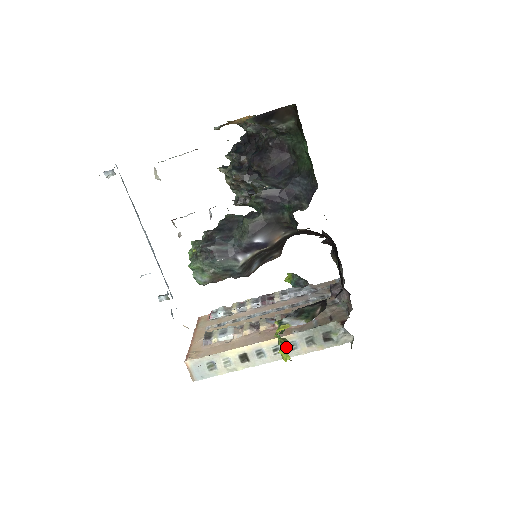
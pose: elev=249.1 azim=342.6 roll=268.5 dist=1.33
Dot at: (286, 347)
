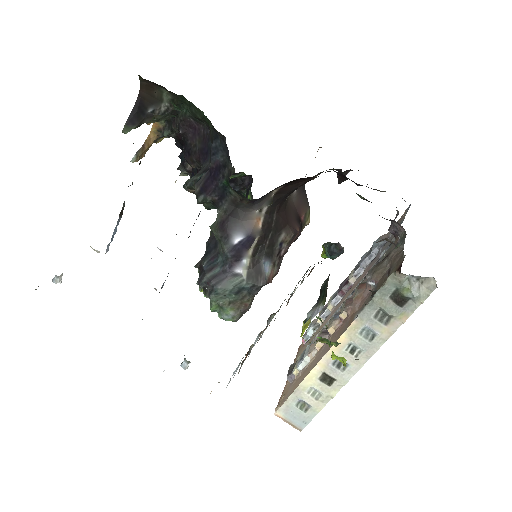
Dot at: occluded
